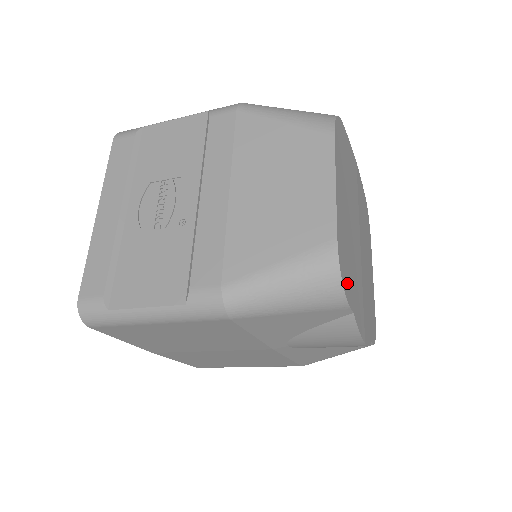
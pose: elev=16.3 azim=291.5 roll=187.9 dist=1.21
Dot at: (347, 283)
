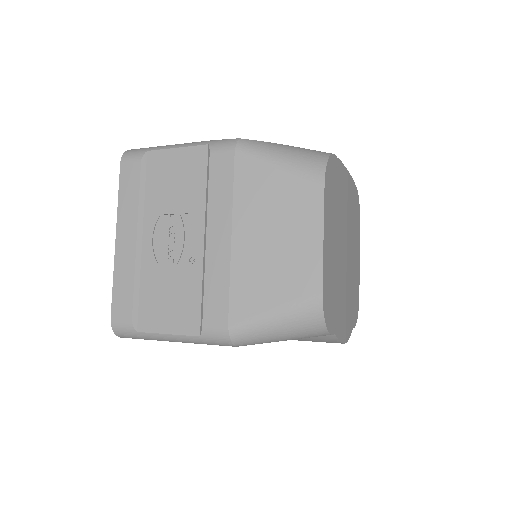
Dot at: (330, 317)
